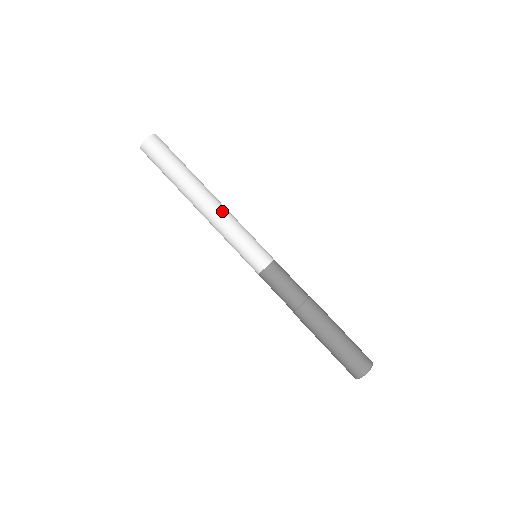
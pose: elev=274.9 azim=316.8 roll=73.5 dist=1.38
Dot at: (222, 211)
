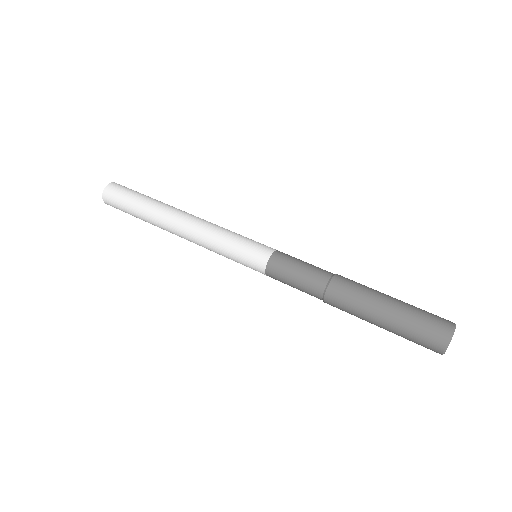
Dot at: (203, 221)
